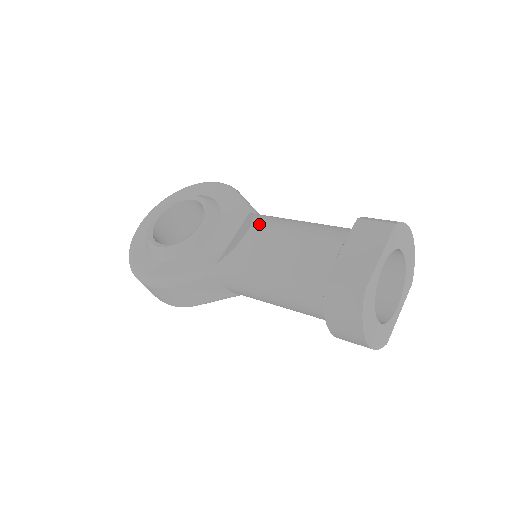
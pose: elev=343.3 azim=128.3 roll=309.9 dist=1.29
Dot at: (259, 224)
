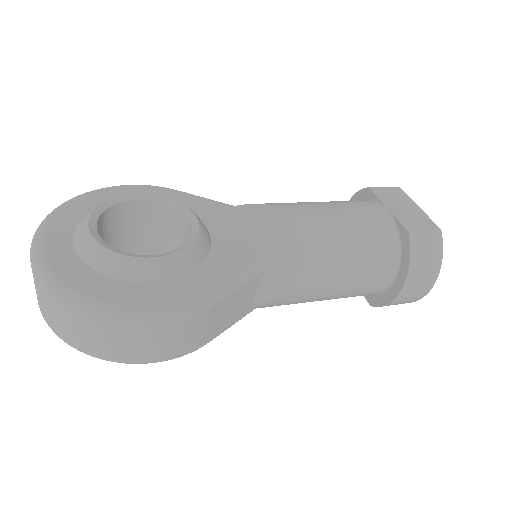
Dot at: (282, 206)
